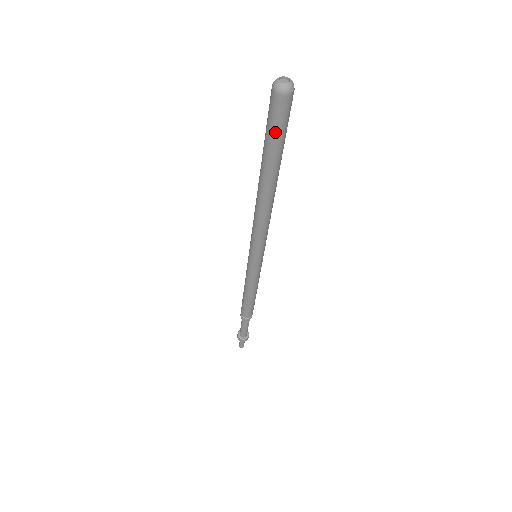
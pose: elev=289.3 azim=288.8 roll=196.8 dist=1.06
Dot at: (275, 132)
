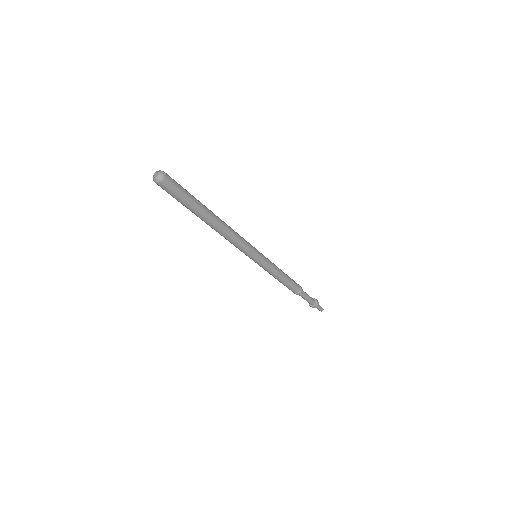
Dot at: (180, 198)
